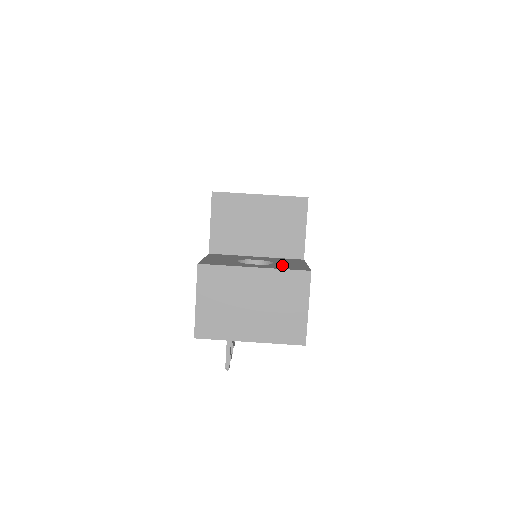
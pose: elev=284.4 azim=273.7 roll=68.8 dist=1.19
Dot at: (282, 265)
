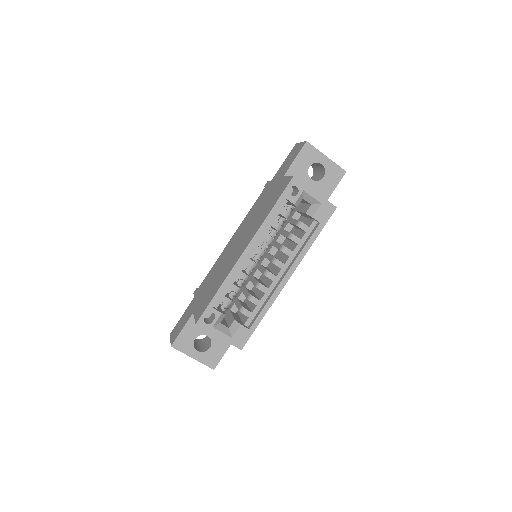
Dot at: (210, 355)
